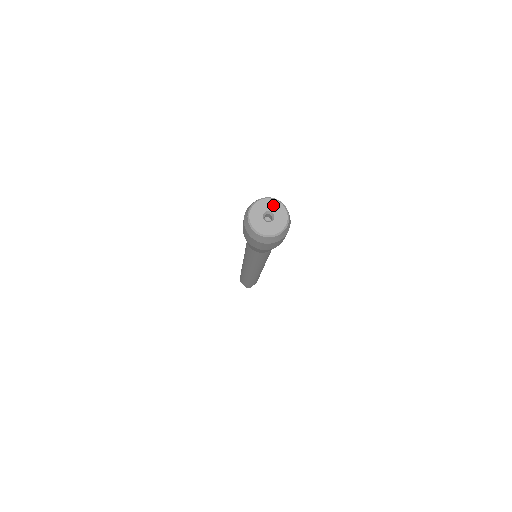
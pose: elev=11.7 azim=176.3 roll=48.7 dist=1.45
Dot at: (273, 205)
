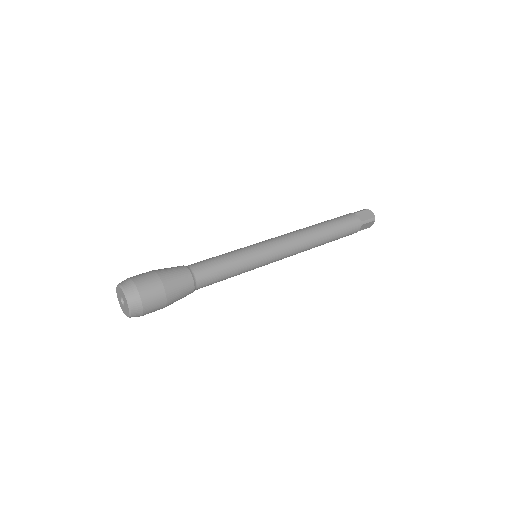
Dot at: (121, 293)
